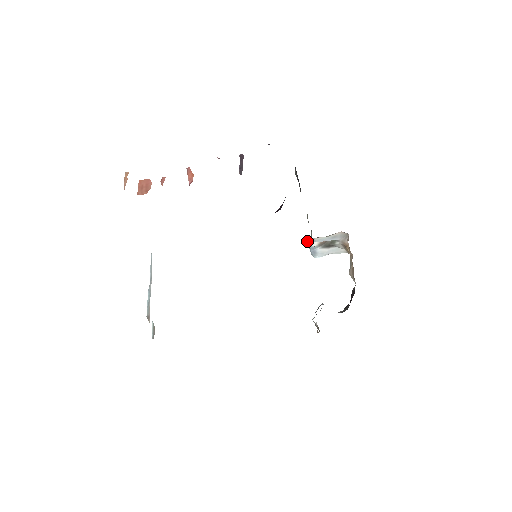
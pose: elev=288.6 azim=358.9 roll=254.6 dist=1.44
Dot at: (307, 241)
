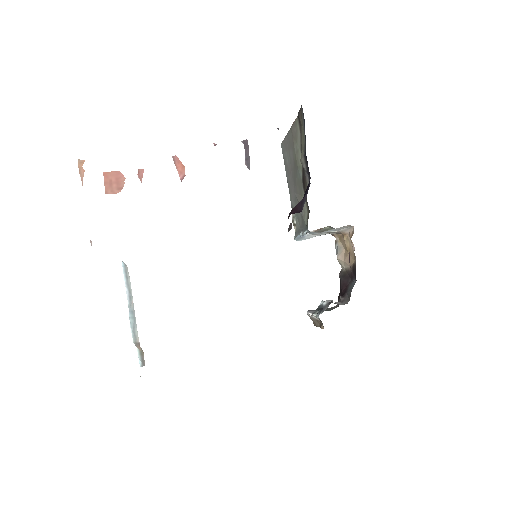
Dot at: occluded
